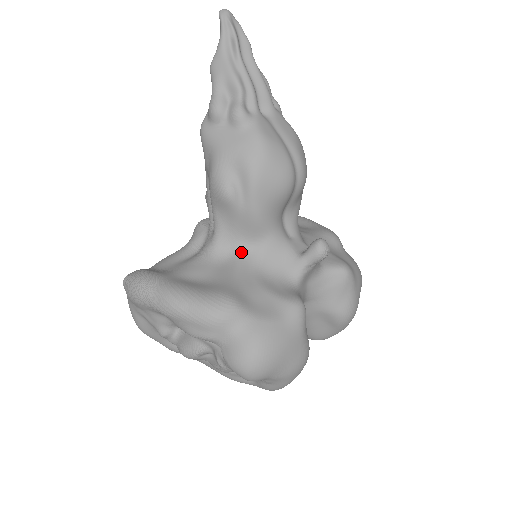
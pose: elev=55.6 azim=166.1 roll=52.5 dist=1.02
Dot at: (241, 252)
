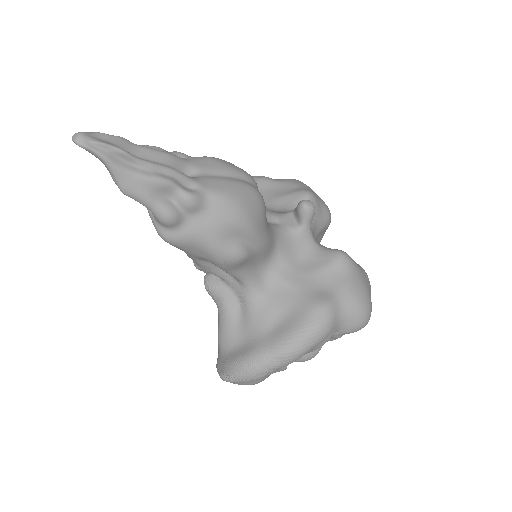
Dot at: (272, 271)
